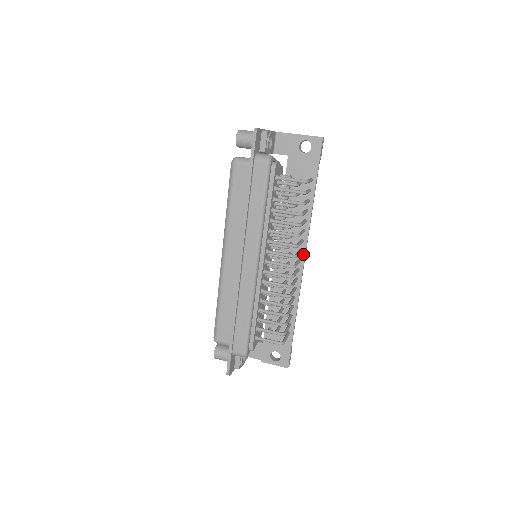
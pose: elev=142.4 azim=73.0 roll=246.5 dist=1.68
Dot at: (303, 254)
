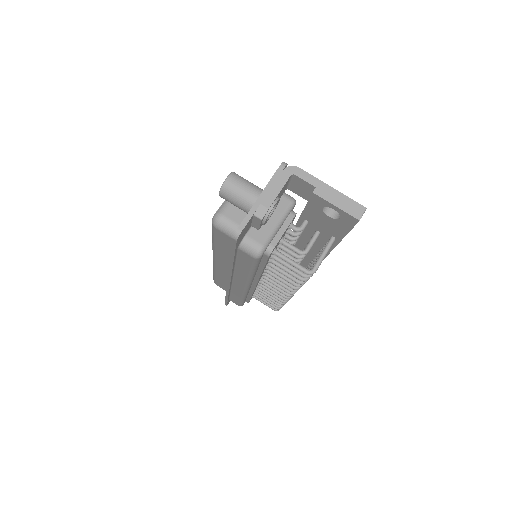
Dot at: occluded
